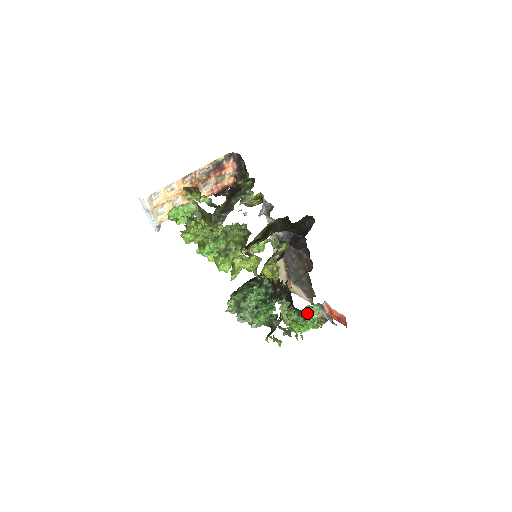
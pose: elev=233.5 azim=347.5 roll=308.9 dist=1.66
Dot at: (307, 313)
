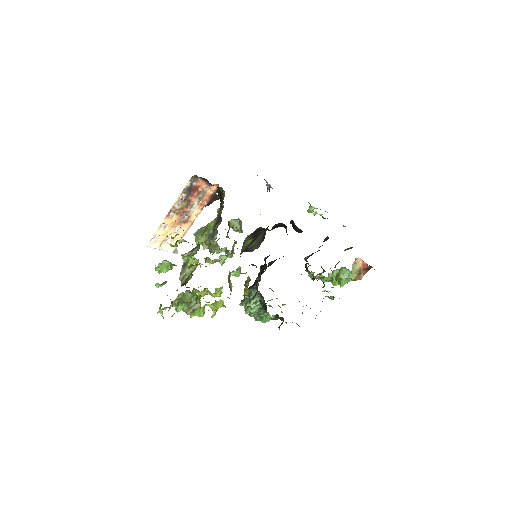
Dot at: occluded
